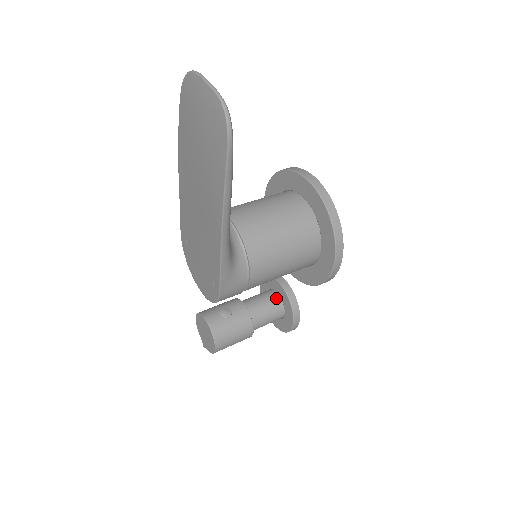
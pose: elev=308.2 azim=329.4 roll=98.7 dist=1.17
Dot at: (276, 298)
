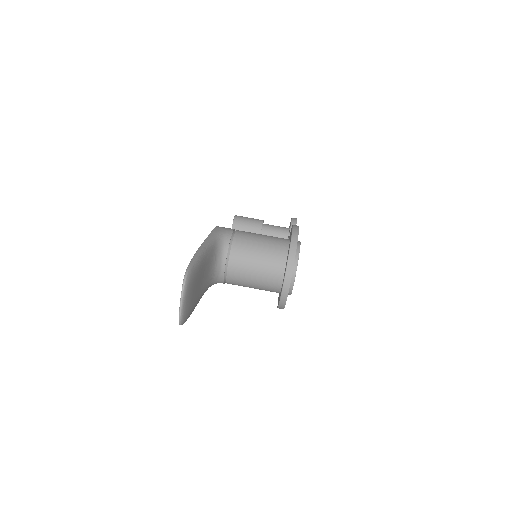
Dot at: occluded
